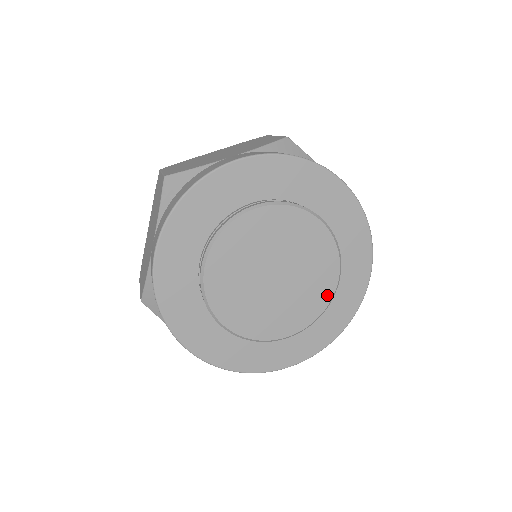
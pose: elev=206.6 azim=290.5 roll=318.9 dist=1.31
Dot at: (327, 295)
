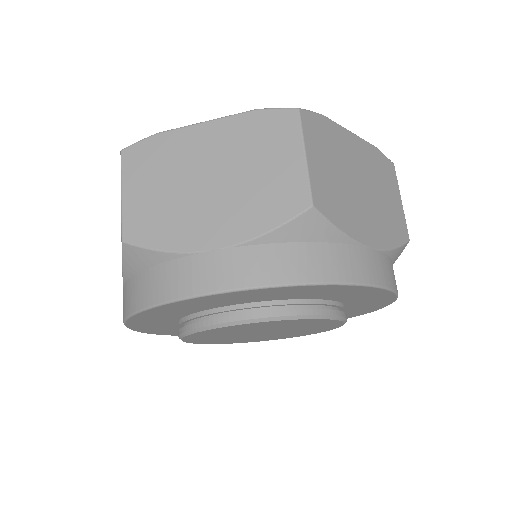
Dot at: (323, 331)
